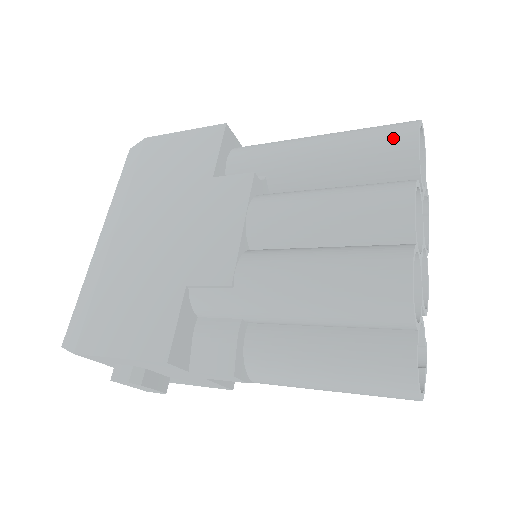
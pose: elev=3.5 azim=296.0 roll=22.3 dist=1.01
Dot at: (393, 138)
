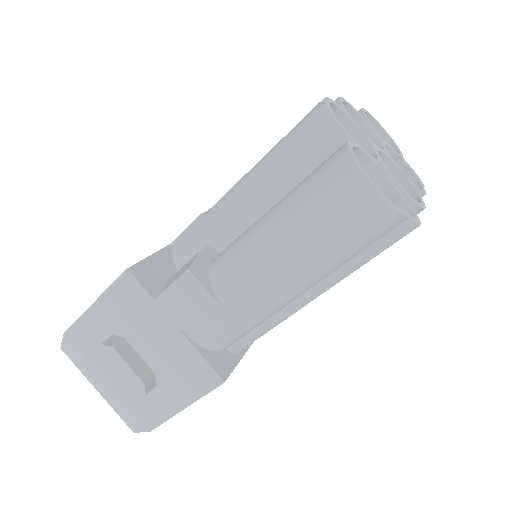
Dot at: occluded
